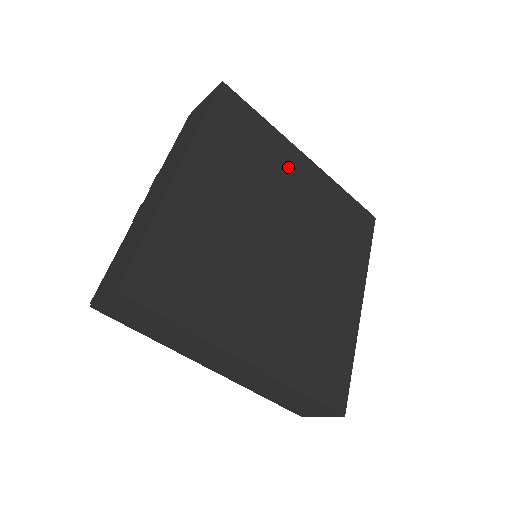
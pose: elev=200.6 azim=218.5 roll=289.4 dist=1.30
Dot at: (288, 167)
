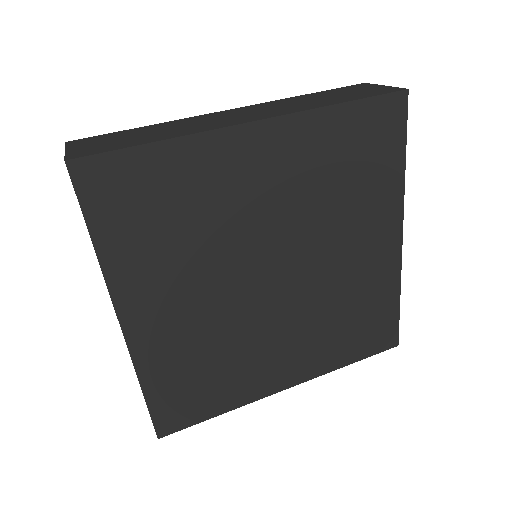
Dot at: (235, 175)
